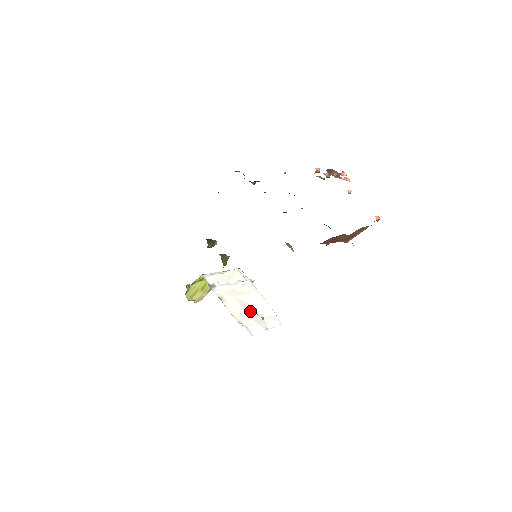
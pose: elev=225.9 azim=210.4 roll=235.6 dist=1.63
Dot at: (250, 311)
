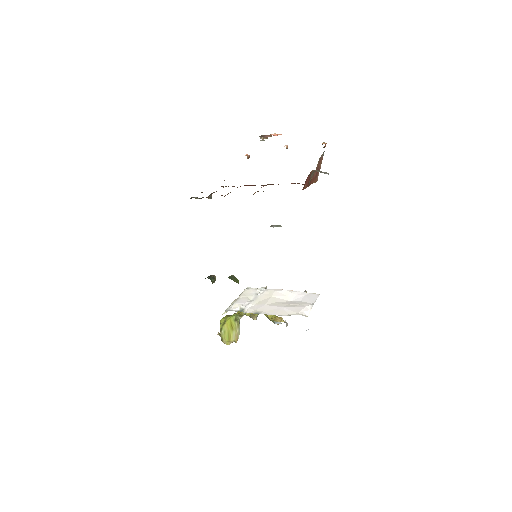
Dot at: (287, 304)
